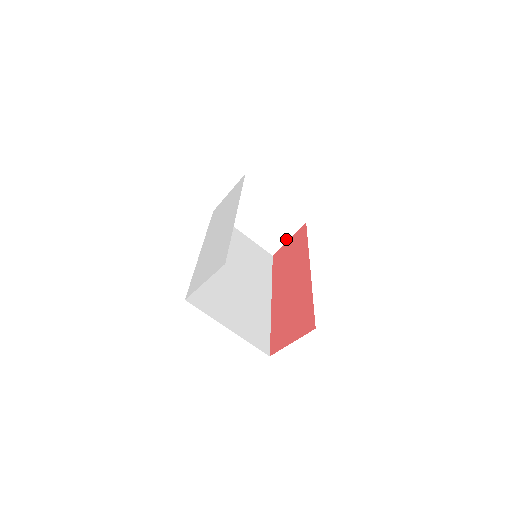
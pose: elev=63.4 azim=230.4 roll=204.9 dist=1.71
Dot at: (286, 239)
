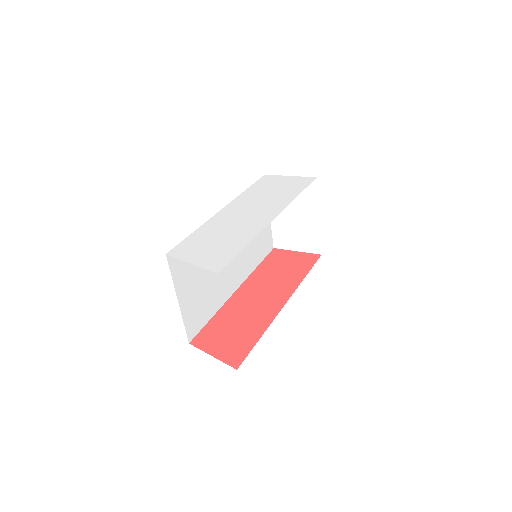
Dot at: (295, 249)
